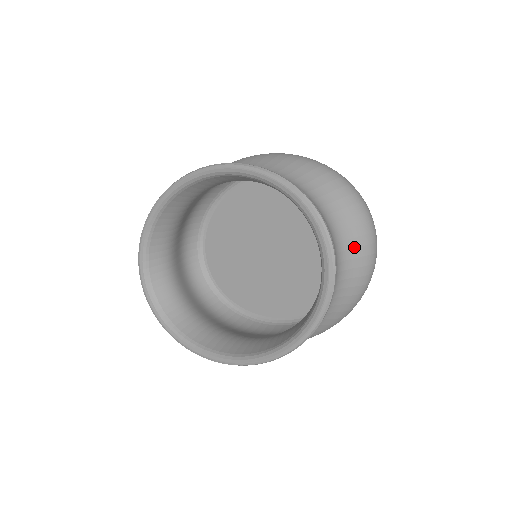
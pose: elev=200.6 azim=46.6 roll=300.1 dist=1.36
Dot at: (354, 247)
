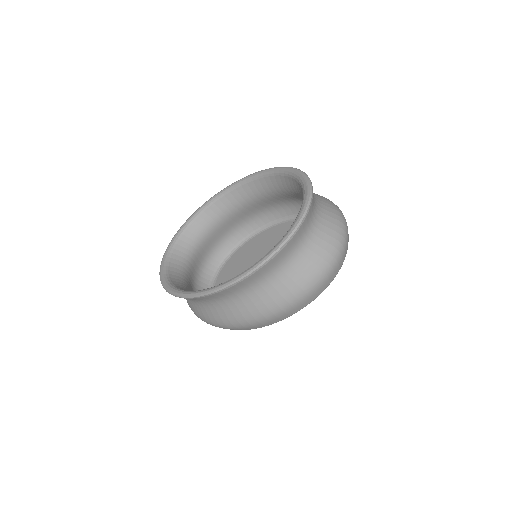
Dot at: (326, 233)
